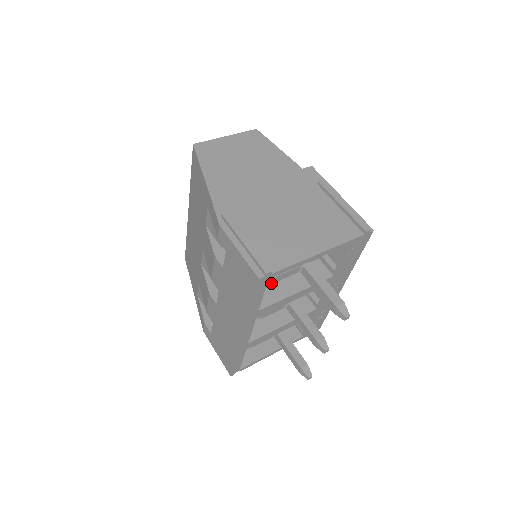
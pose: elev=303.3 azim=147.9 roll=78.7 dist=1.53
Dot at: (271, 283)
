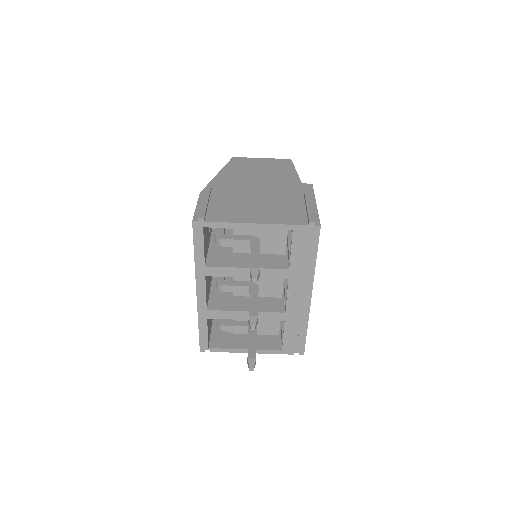
Dot at: (232, 256)
